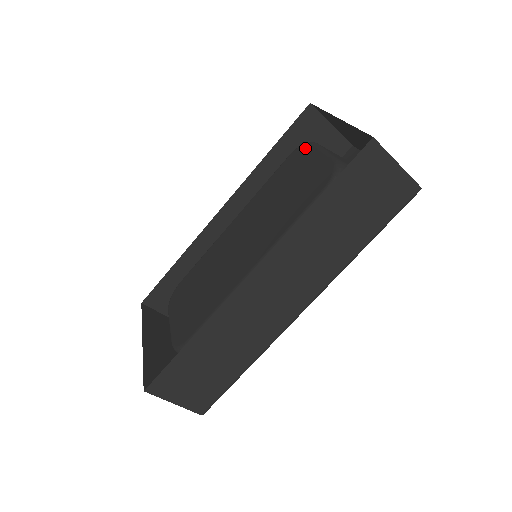
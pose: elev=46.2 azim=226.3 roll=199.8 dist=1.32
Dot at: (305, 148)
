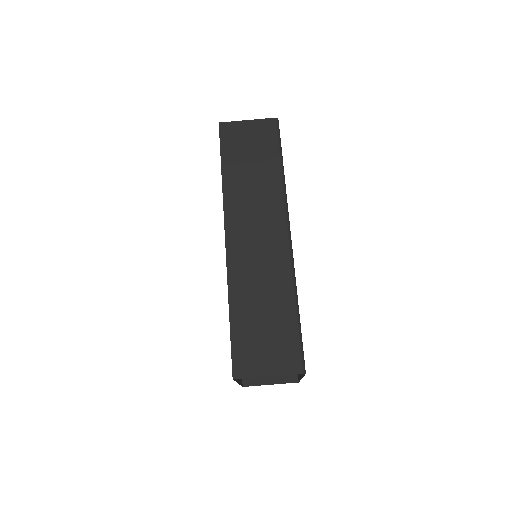
Dot at: occluded
